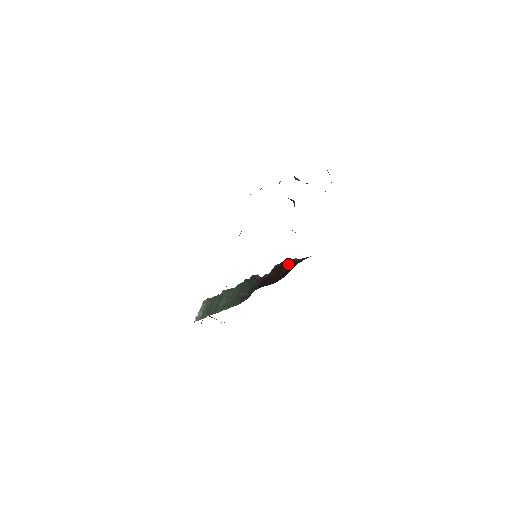
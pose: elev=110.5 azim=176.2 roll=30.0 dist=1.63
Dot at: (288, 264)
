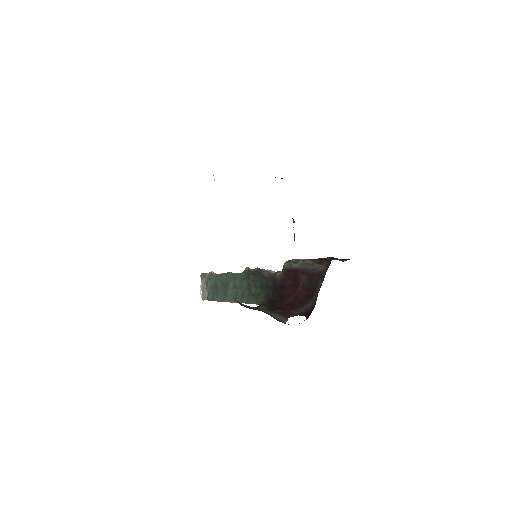
Dot at: (303, 273)
